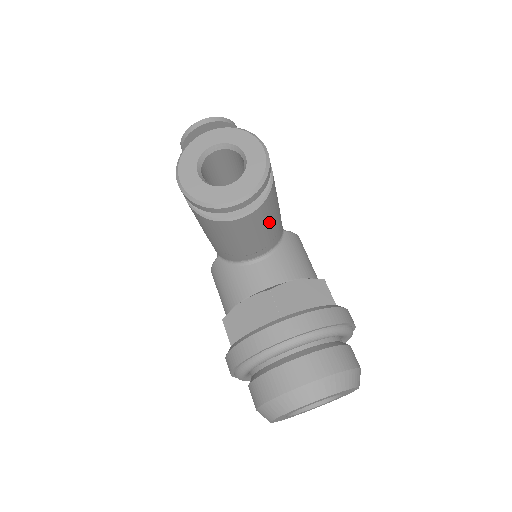
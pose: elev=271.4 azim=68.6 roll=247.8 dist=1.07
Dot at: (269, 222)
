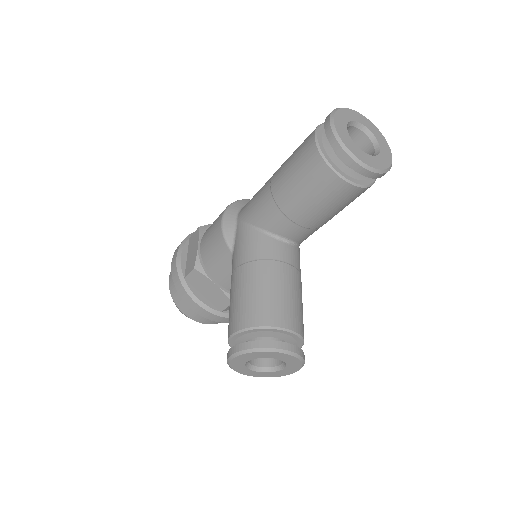
Dot at: occluded
